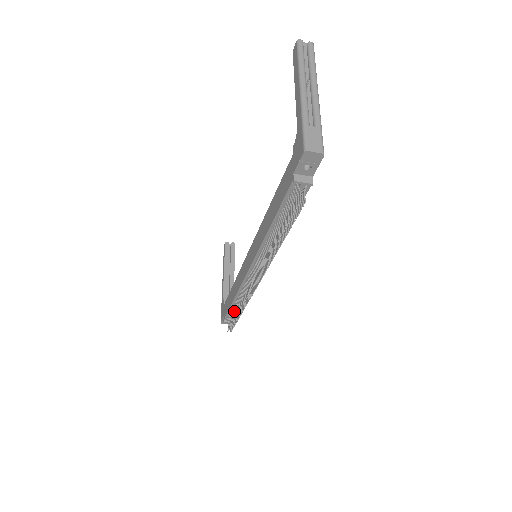
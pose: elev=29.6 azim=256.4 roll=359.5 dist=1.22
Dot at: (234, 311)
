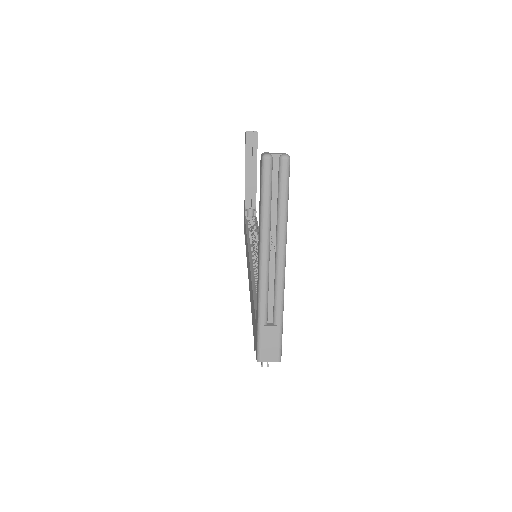
Dot at: occluded
